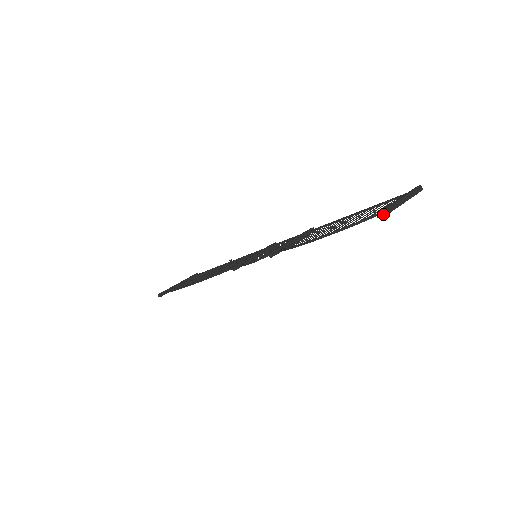
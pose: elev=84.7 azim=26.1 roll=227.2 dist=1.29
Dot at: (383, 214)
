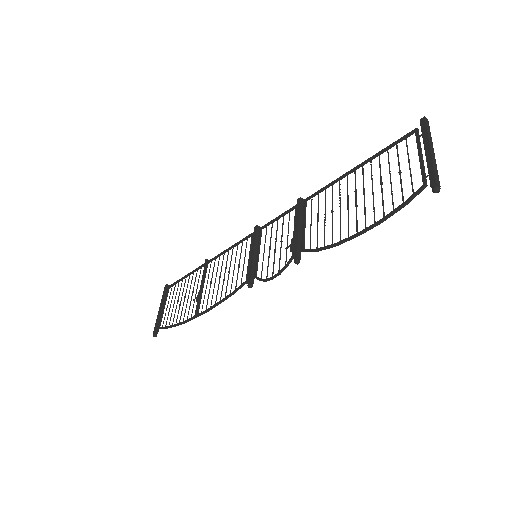
Dot at: (439, 187)
